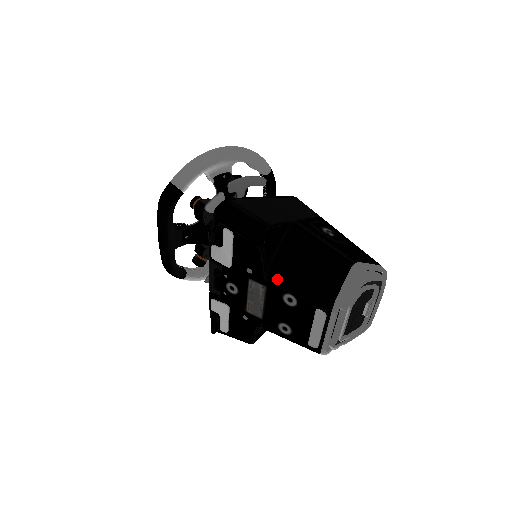
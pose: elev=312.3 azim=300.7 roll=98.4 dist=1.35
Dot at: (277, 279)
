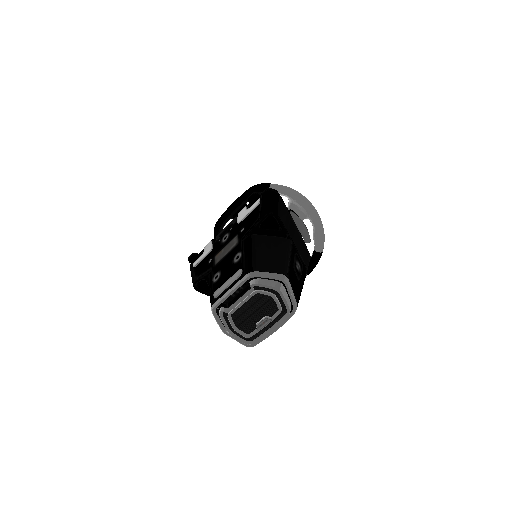
Dot at: (247, 242)
